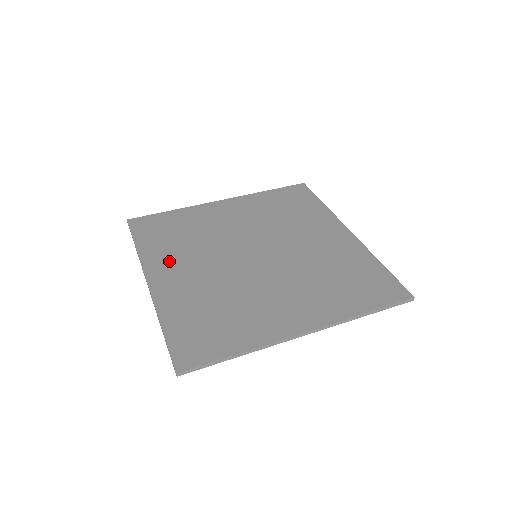
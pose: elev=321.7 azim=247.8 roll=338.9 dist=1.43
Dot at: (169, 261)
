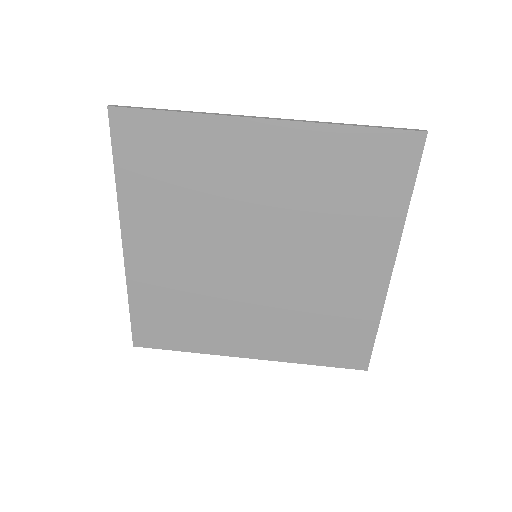
Dot at: (152, 224)
